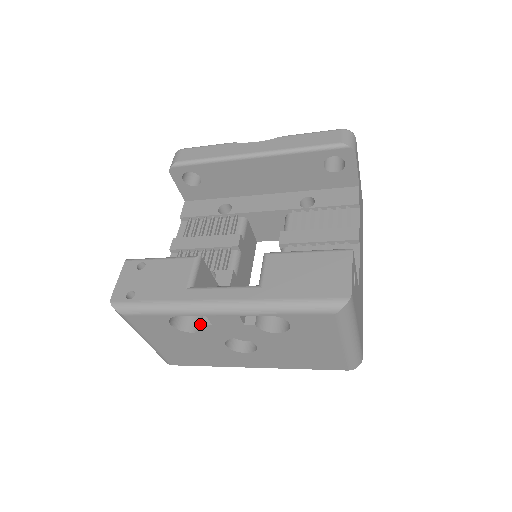
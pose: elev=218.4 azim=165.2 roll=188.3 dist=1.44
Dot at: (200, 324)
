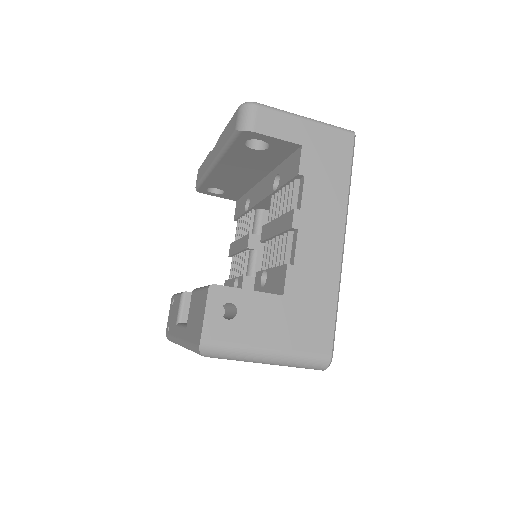
Dot at: occluded
